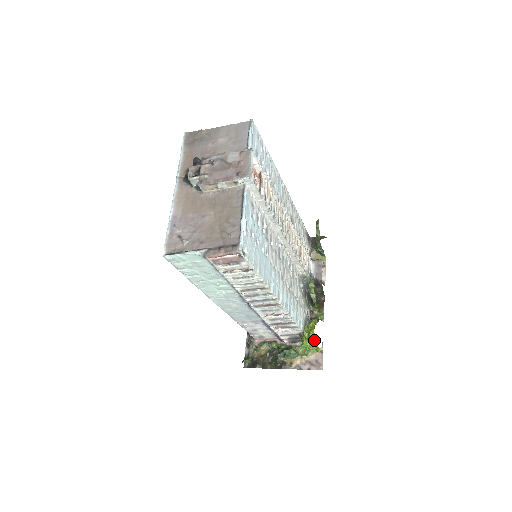
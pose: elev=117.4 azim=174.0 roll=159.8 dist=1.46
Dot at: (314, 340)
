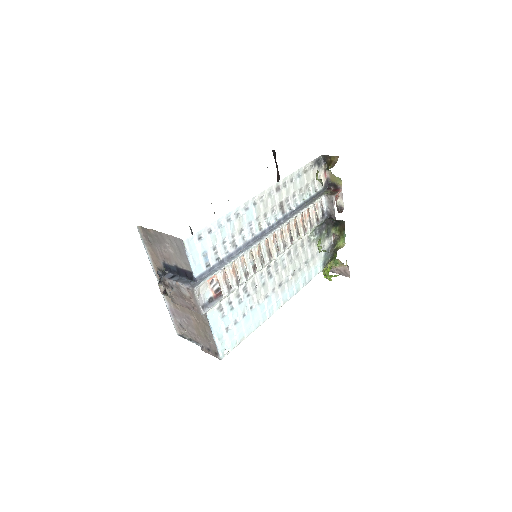
Dot at: occluded
